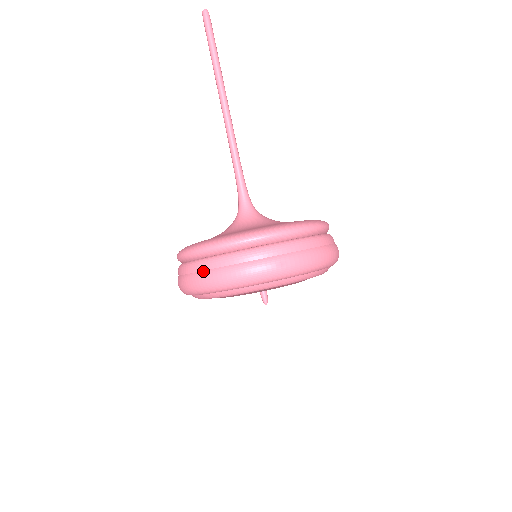
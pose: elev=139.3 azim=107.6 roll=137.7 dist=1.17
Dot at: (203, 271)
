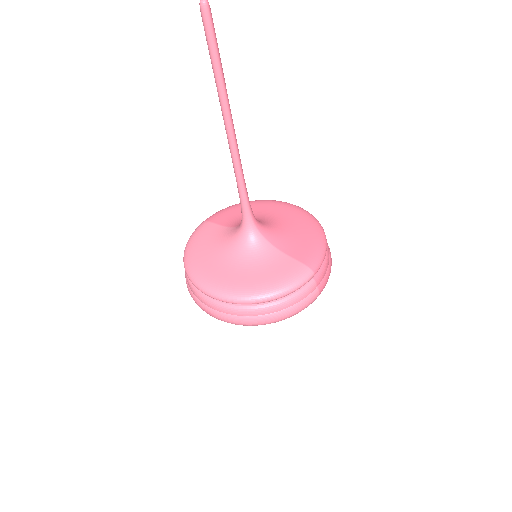
Dot at: occluded
